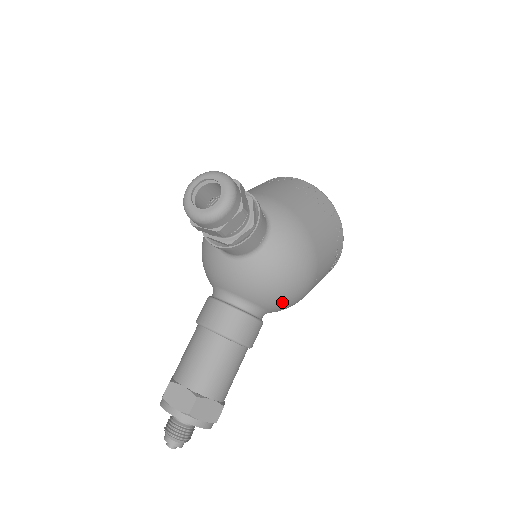
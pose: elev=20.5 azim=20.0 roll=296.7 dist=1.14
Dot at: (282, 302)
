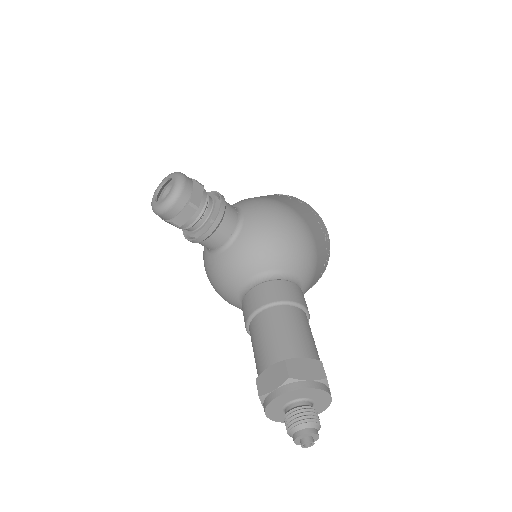
Dot at: (296, 253)
